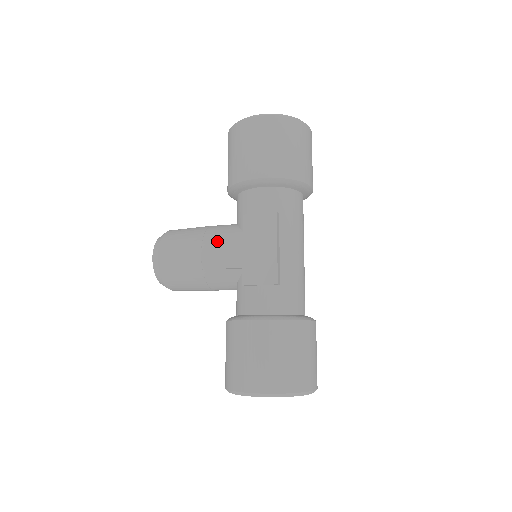
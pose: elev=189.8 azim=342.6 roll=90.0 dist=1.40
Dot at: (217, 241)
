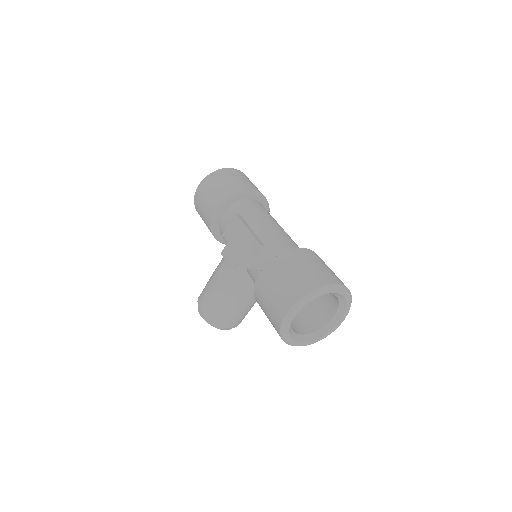
Dot at: (221, 264)
